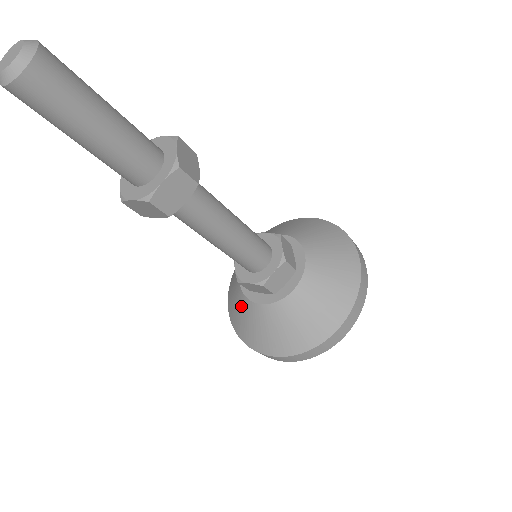
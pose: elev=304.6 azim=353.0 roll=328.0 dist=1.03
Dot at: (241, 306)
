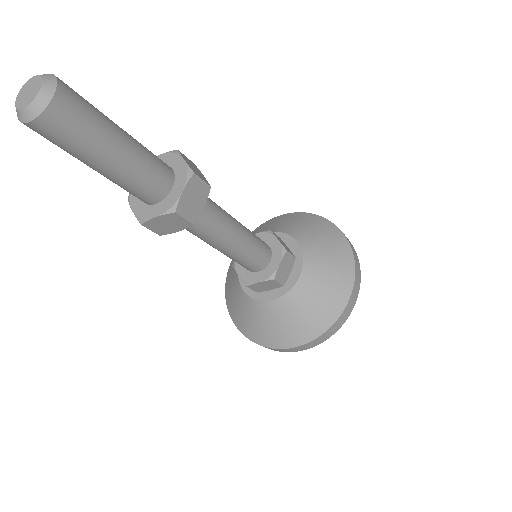
Dot at: (251, 311)
